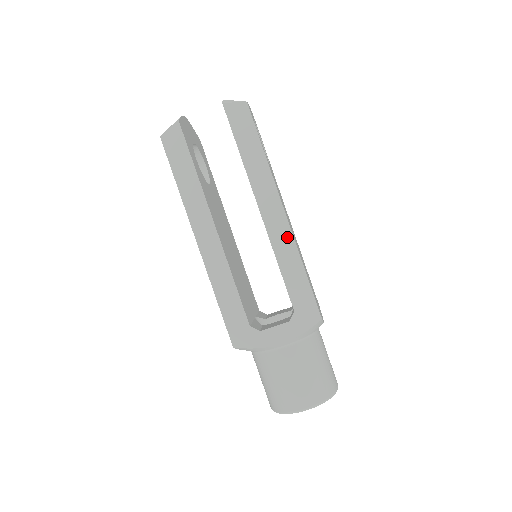
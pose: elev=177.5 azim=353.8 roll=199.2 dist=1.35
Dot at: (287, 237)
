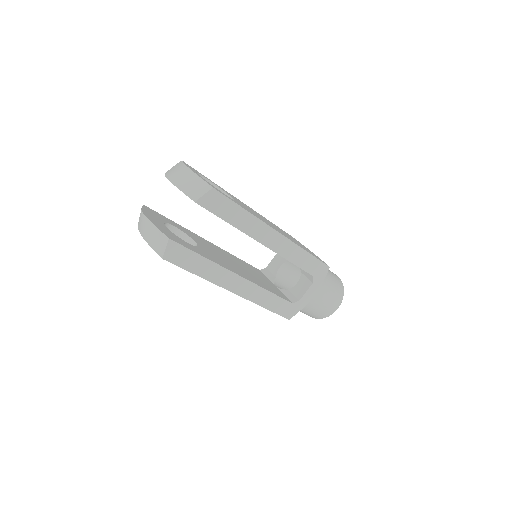
Dot at: (289, 245)
